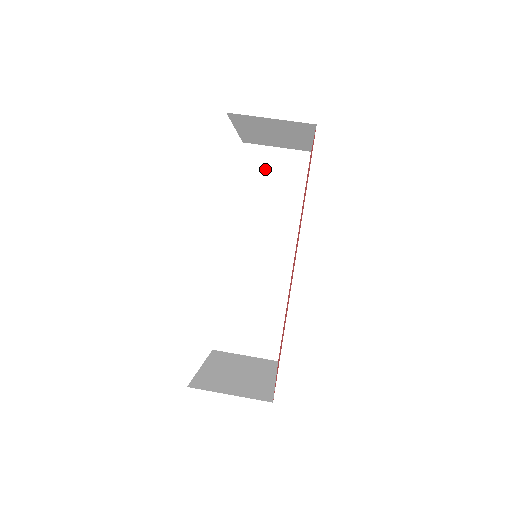
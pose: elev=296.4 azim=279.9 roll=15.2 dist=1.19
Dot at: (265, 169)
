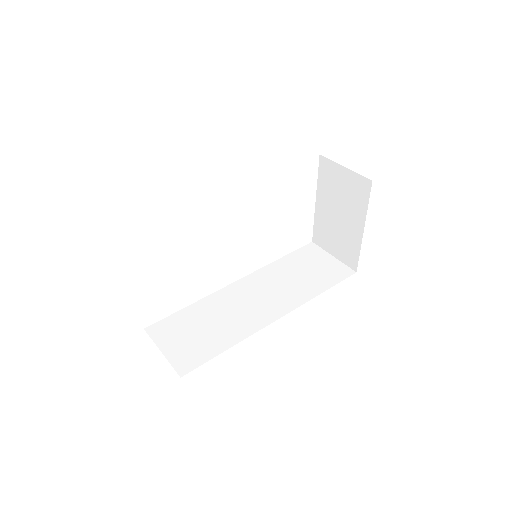
Dot at: (313, 261)
